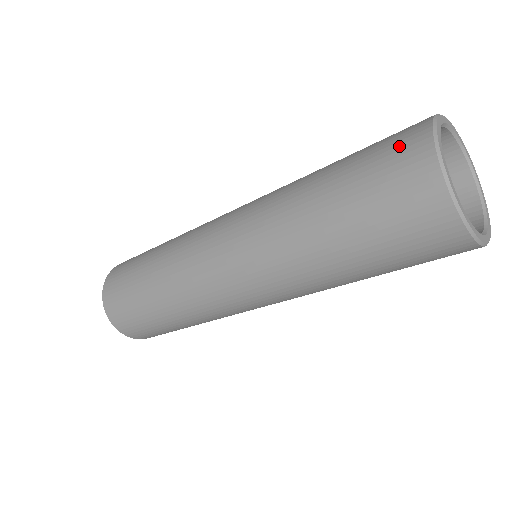
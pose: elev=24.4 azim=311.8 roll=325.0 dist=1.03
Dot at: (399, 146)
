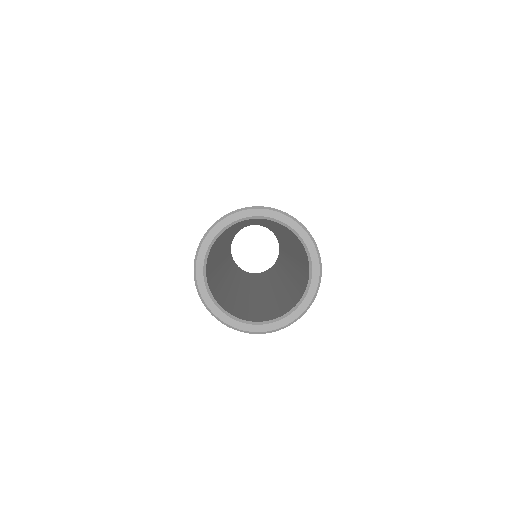
Dot at: occluded
